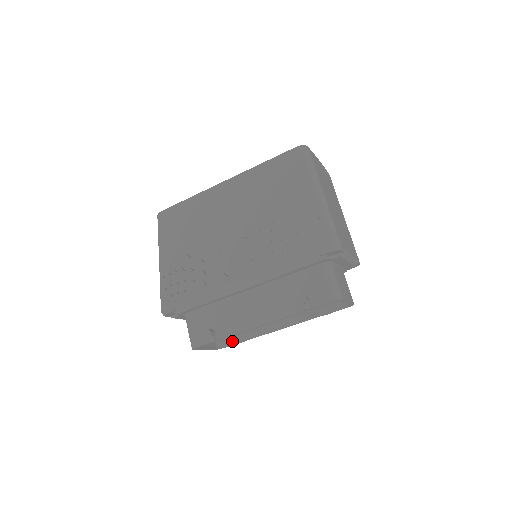
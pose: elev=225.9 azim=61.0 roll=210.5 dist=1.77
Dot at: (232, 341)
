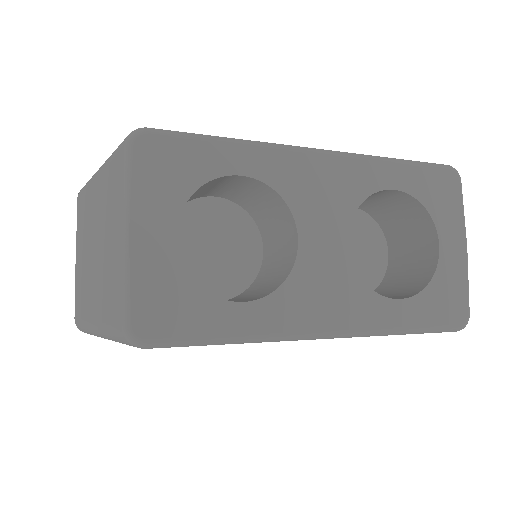
Dot at: occluded
